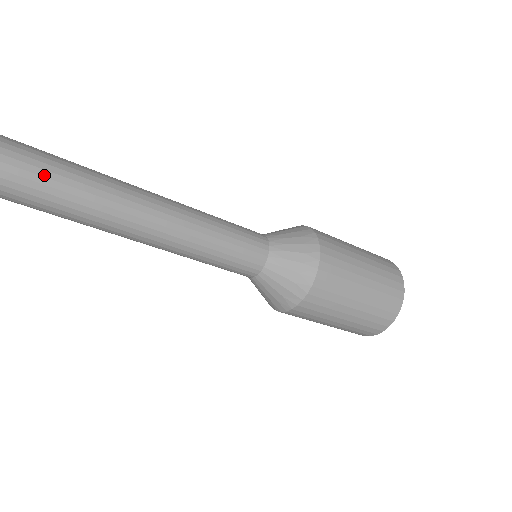
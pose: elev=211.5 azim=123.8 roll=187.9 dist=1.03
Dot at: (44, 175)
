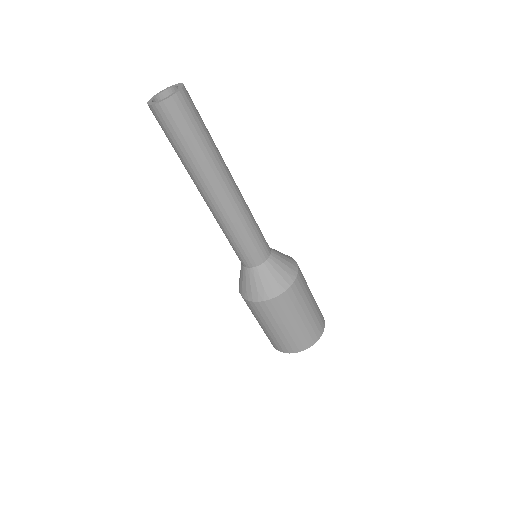
Dot at: (202, 121)
